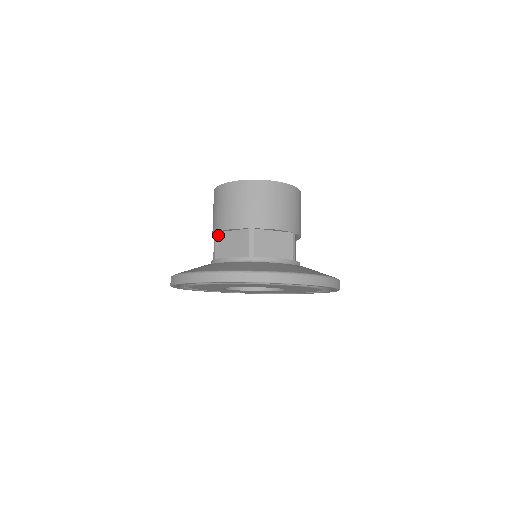
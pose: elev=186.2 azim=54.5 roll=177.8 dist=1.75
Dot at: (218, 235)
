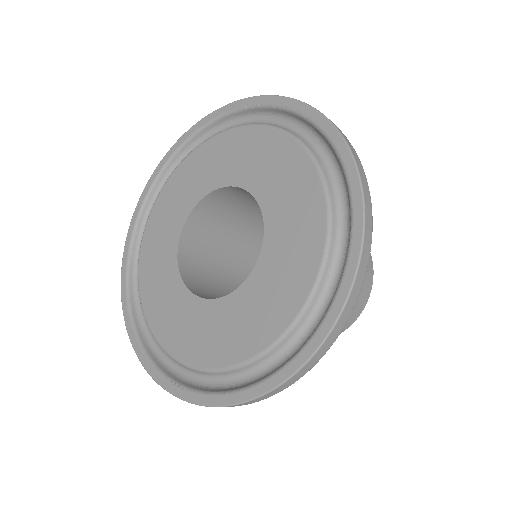
Dot at: occluded
